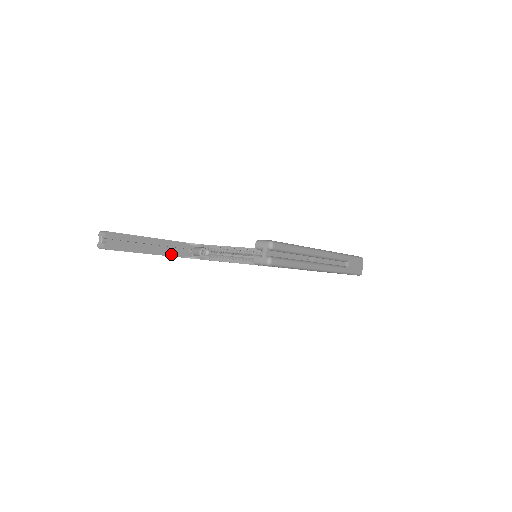
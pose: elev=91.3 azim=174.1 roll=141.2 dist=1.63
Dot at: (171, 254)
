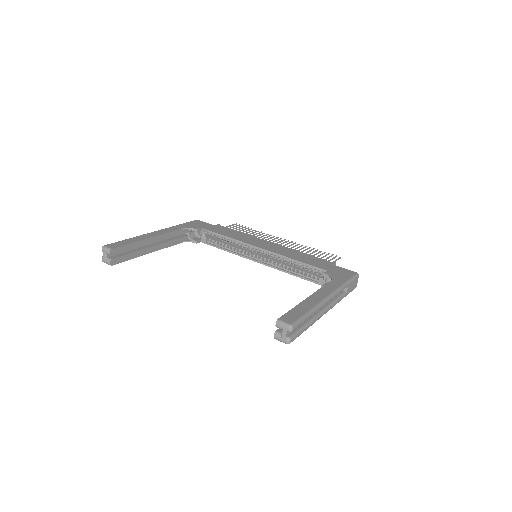
Dot at: (170, 244)
